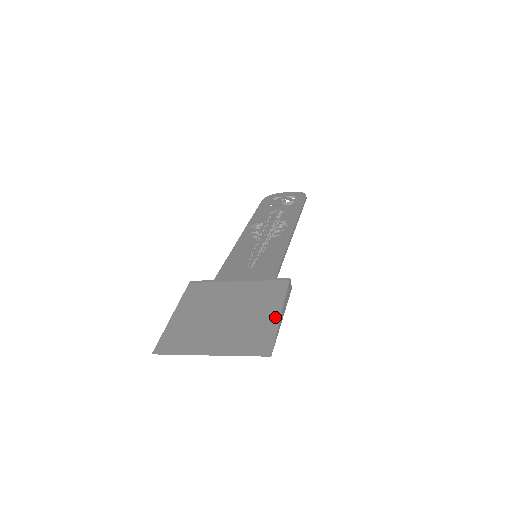
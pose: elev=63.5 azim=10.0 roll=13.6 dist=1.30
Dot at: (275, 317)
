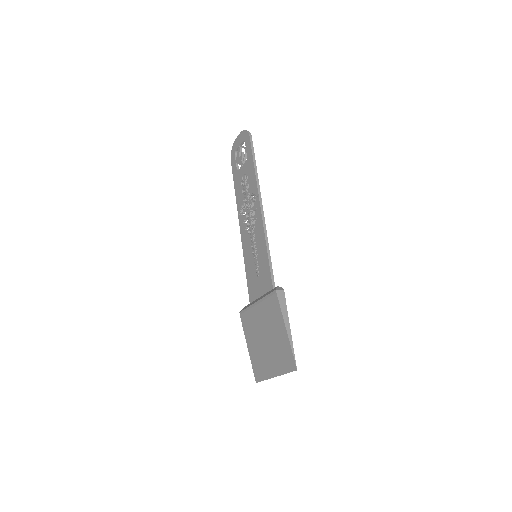
Dot at: (285, 334)
